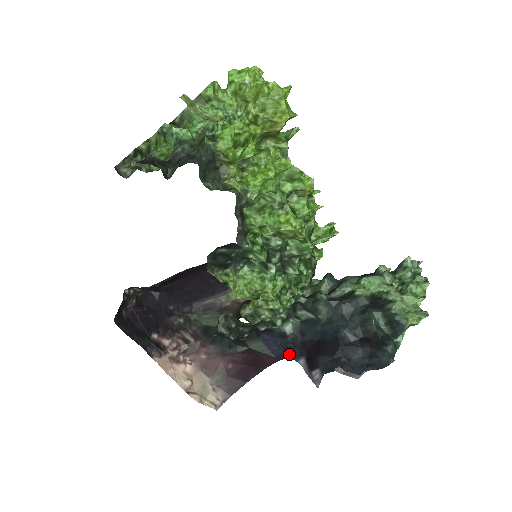
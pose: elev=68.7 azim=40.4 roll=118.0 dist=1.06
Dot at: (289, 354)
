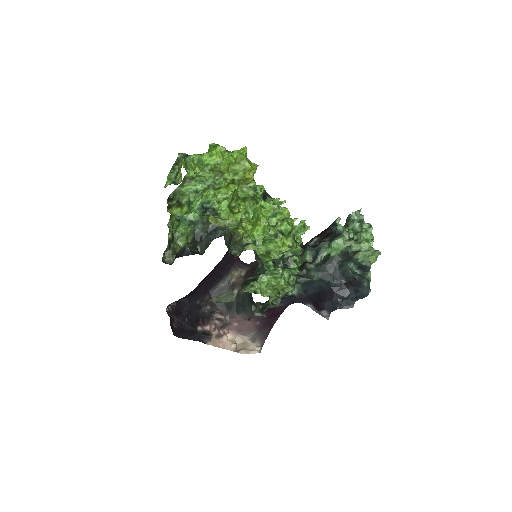
Dot at: (296, 301)
